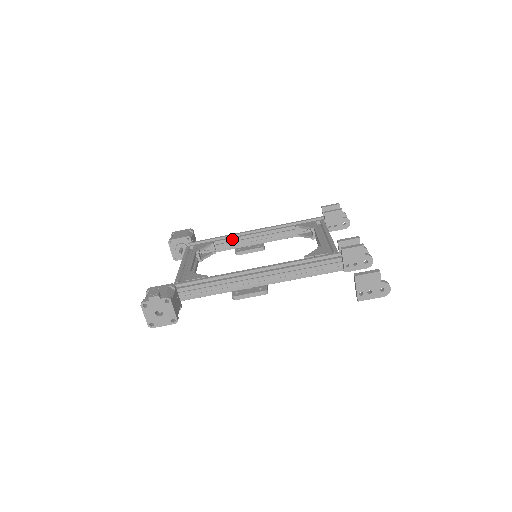
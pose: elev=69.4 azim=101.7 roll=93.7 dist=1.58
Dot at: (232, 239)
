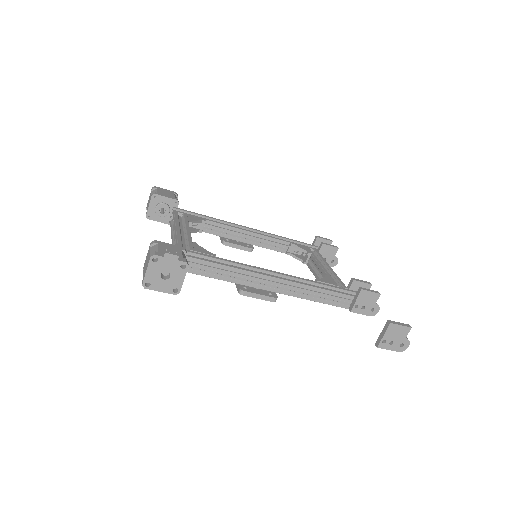
Dot at: (225, 226)
